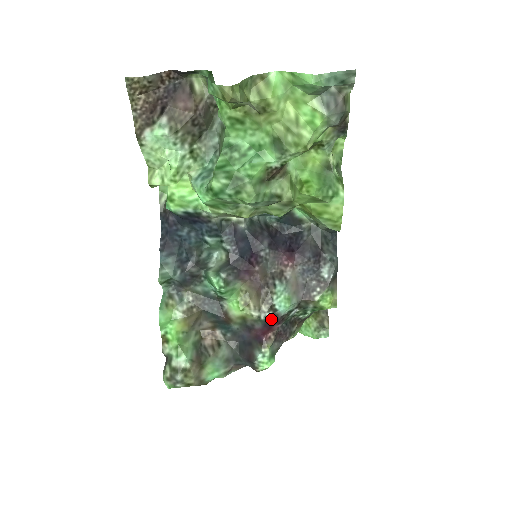
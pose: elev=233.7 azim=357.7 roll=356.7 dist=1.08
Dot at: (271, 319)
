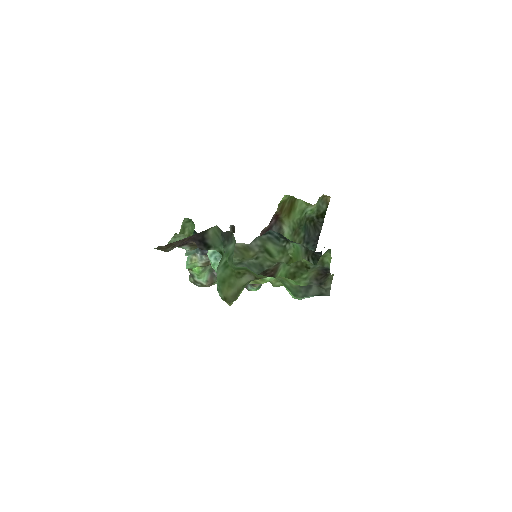
Dot at: occluded
